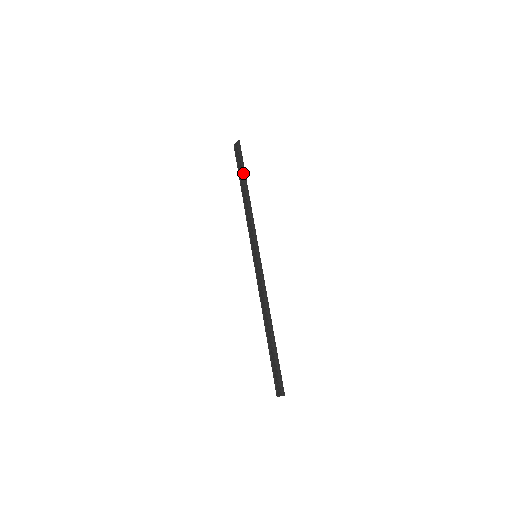
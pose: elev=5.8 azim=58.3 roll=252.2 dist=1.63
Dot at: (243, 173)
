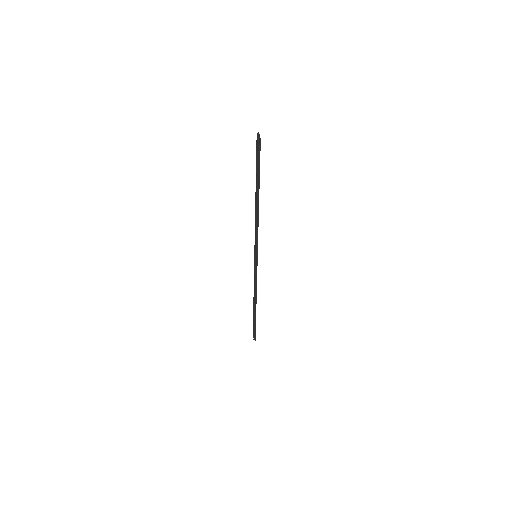
Dot at: (257, 181)
